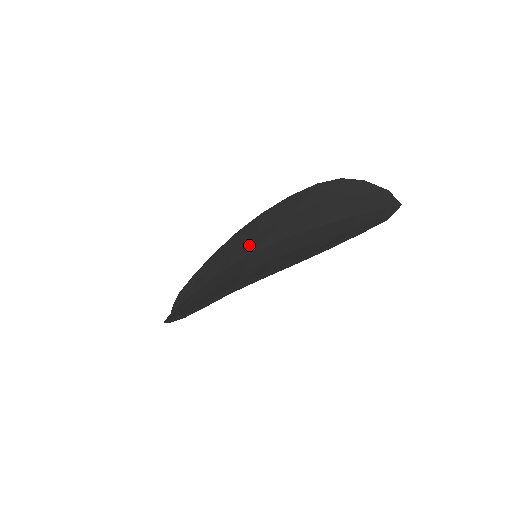
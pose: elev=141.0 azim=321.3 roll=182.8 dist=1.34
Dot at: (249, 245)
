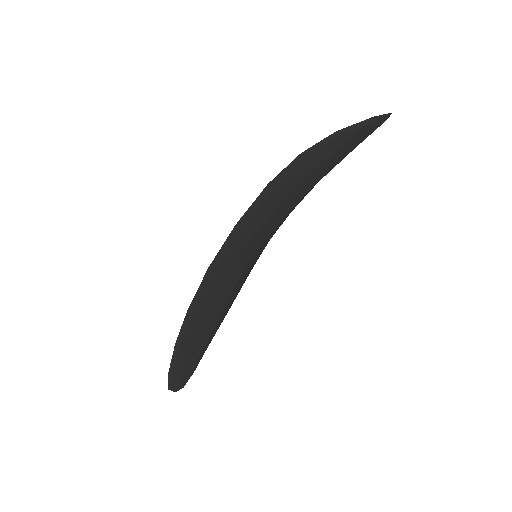
Dot at: occluded
